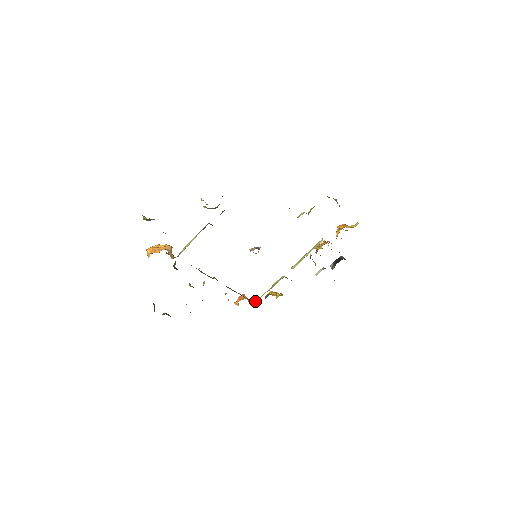
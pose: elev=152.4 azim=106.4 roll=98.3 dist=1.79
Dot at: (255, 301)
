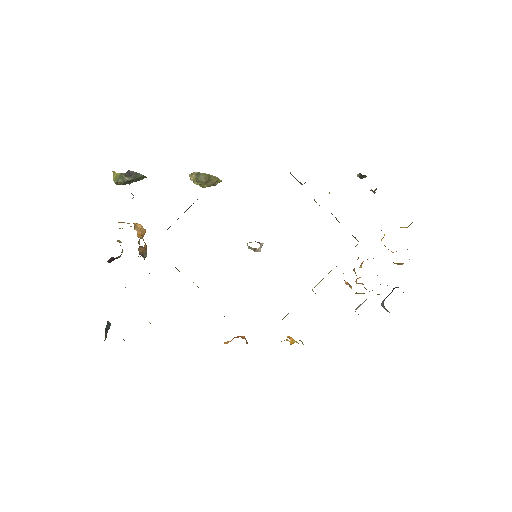
Dot at: occluded
